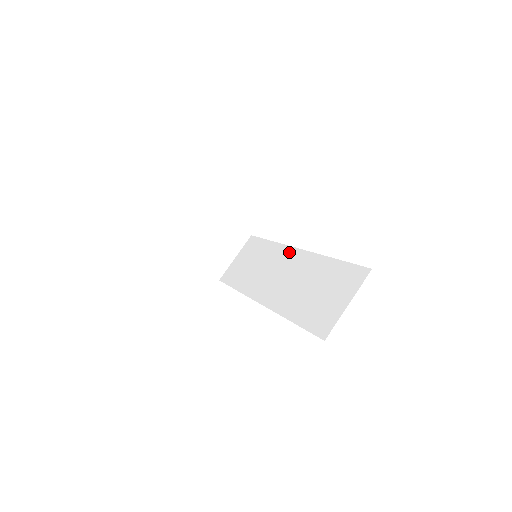
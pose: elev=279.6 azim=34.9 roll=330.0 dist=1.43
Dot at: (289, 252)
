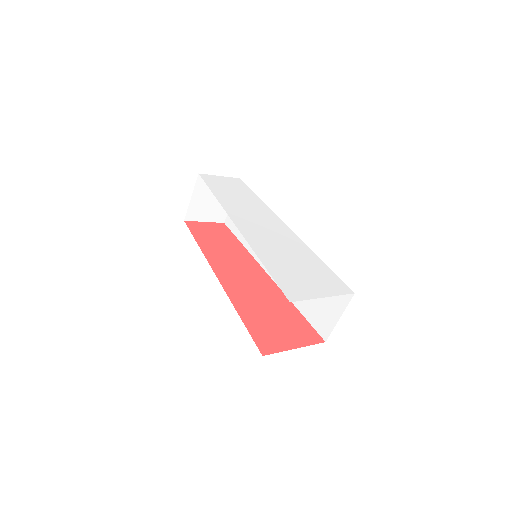
Dot at: occluded
